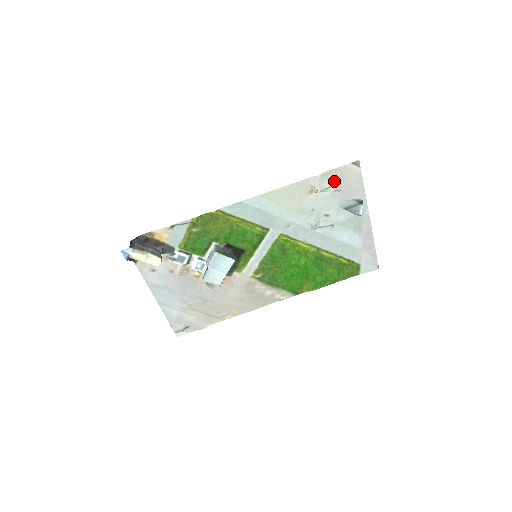
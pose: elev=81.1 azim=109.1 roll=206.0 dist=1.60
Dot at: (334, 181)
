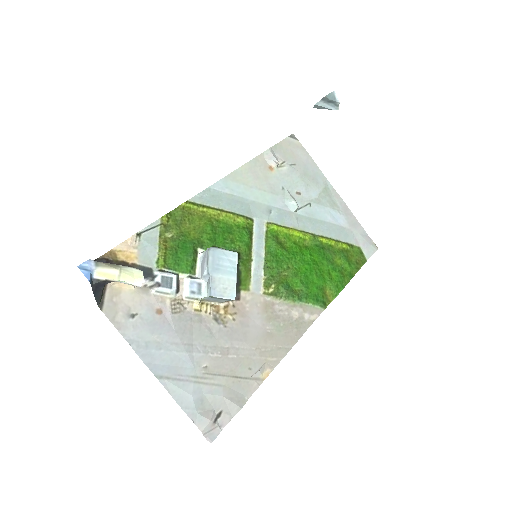
Dot at: (284, 155)
